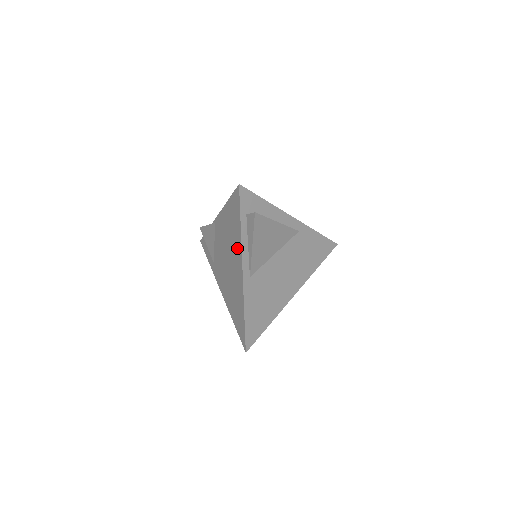
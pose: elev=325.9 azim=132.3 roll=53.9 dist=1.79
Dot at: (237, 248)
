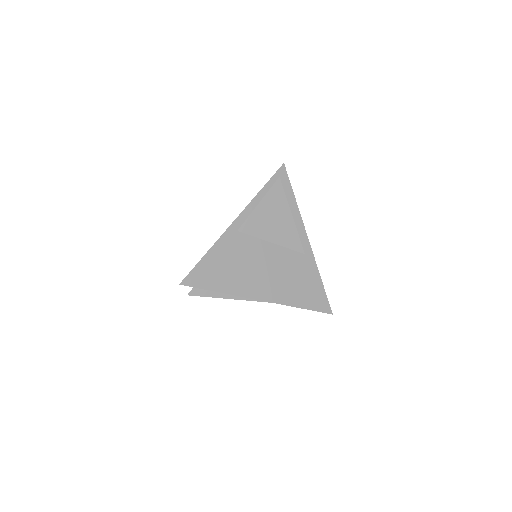
Dot at: occluded
